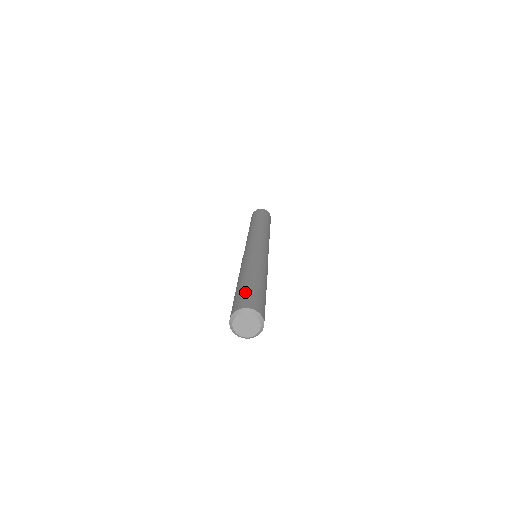
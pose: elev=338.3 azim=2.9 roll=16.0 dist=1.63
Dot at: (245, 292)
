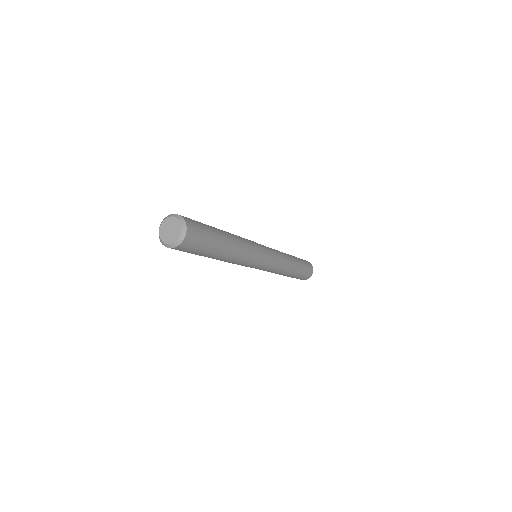
Dot at: occluded
